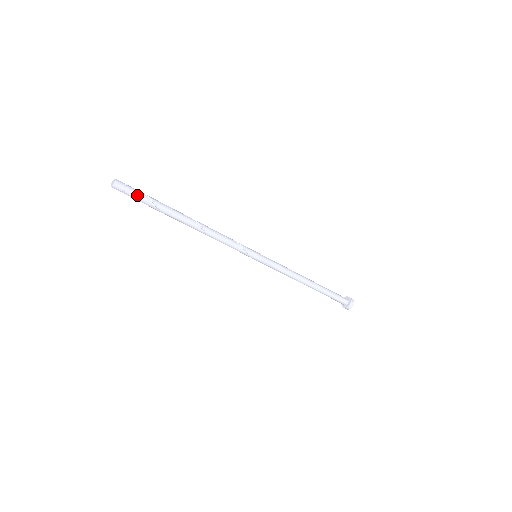
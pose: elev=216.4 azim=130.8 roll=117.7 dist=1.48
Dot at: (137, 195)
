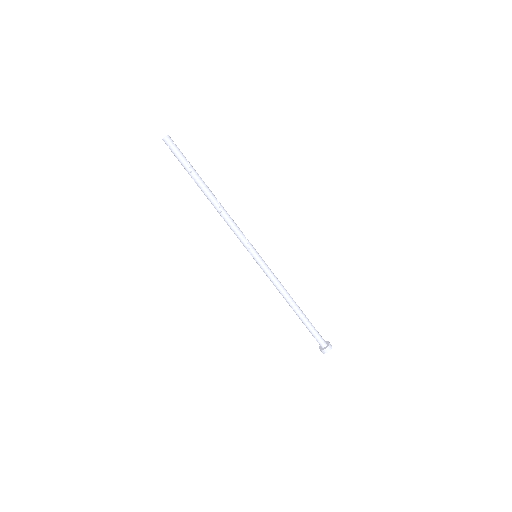
Dot at: (179, 154)
